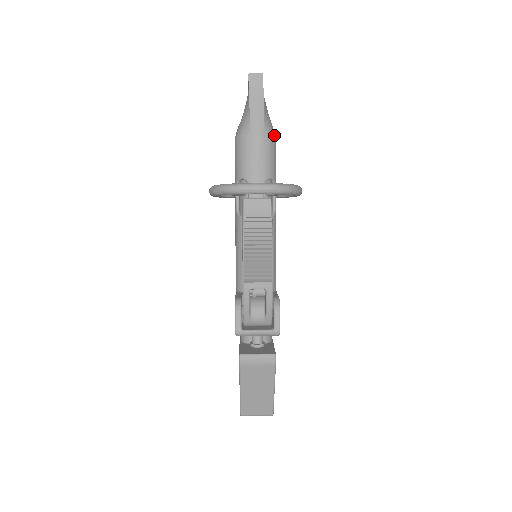
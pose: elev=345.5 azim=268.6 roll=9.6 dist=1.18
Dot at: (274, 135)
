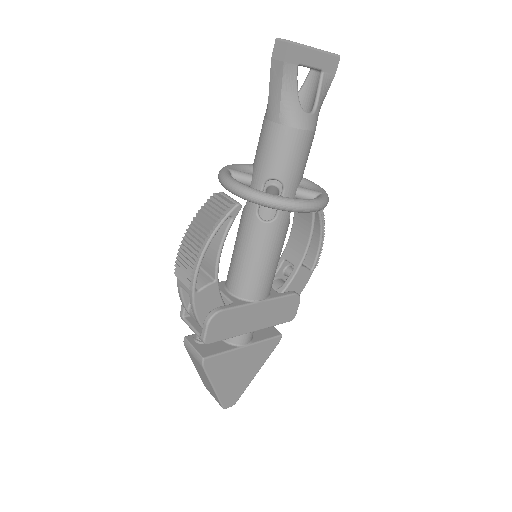
Dot at: (298, 126)
